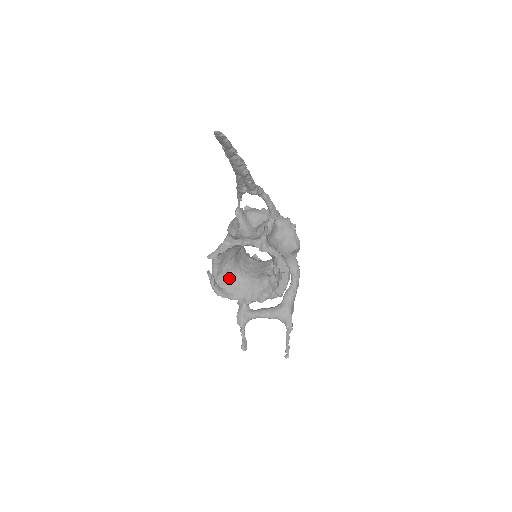
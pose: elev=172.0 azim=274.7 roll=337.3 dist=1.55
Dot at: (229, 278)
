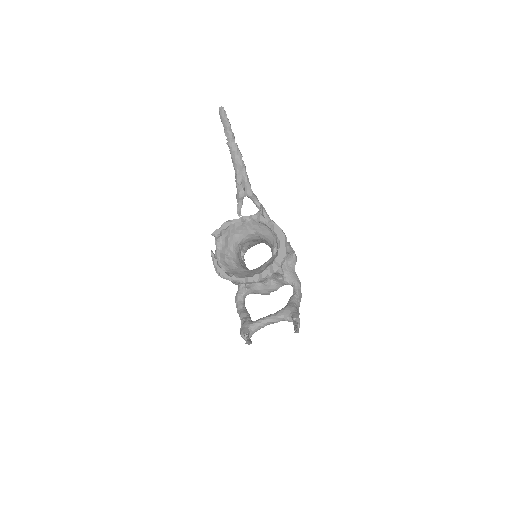
Dot at: (231, 268)
